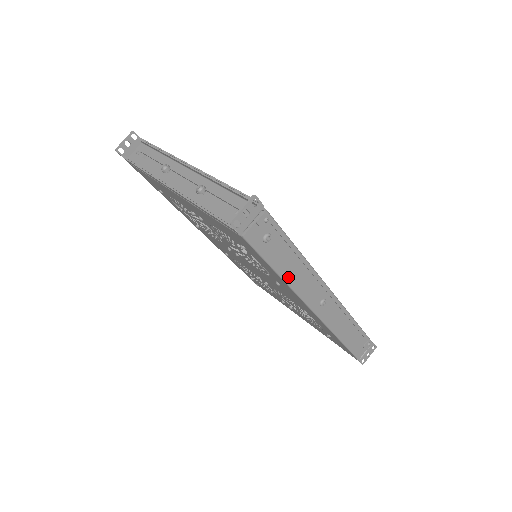
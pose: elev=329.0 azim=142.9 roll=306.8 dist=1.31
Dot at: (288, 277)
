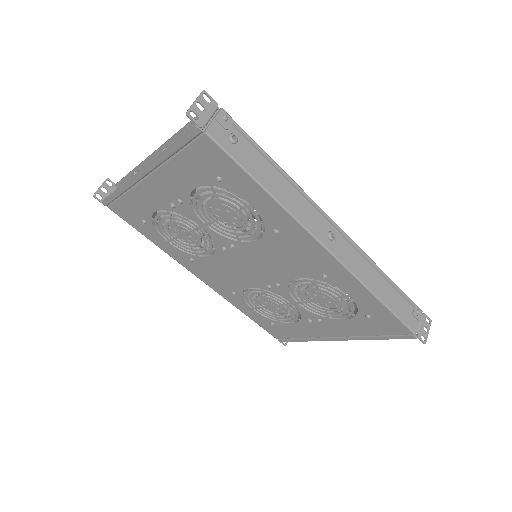
Dot at: (275, 193)
